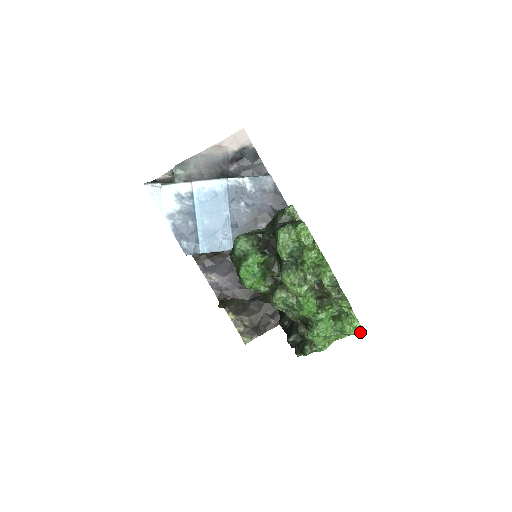
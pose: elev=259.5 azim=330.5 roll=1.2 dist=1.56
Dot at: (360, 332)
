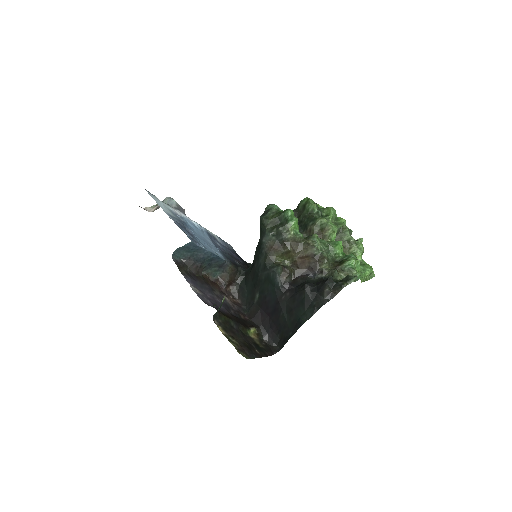
Dot at: occluded
